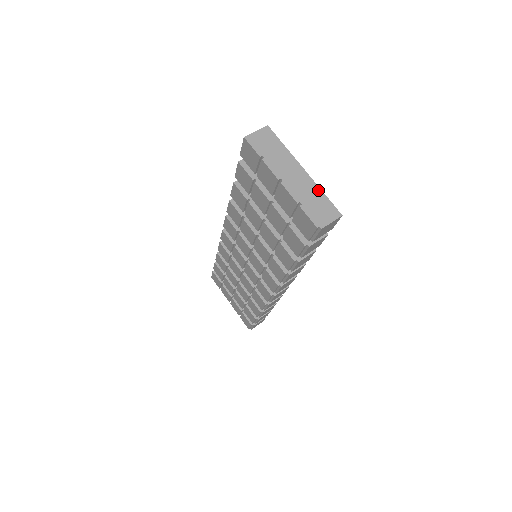
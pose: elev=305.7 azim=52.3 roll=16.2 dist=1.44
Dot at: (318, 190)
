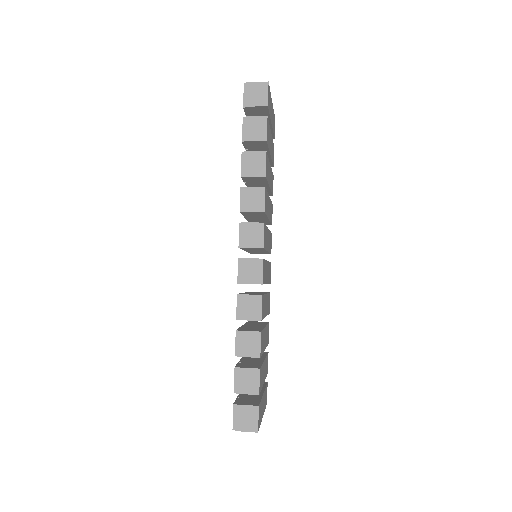
Dot at: occluded
